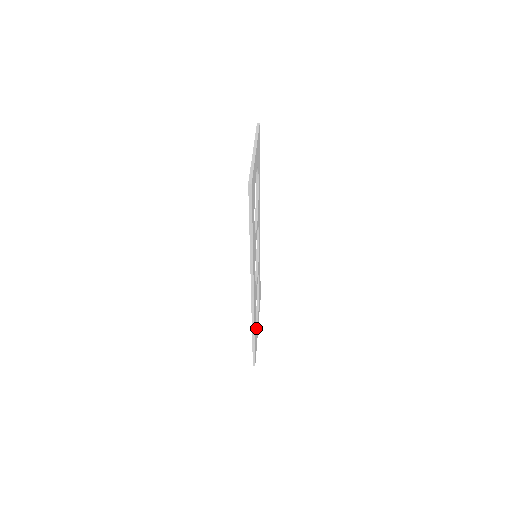
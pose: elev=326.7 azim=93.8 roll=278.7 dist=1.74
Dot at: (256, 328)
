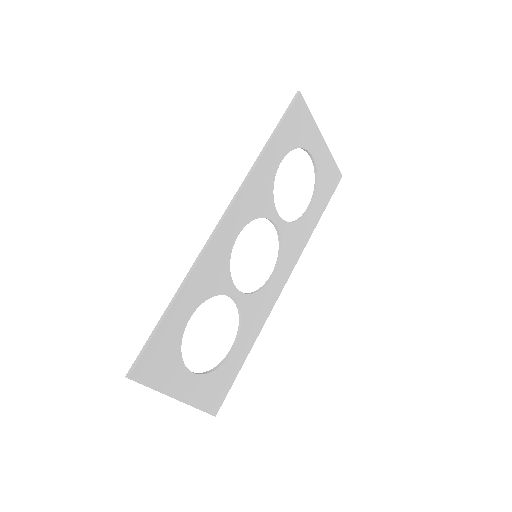
Dot at: (181, 343)
